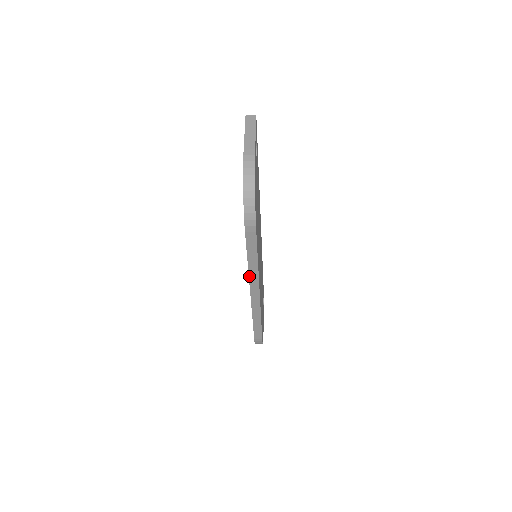
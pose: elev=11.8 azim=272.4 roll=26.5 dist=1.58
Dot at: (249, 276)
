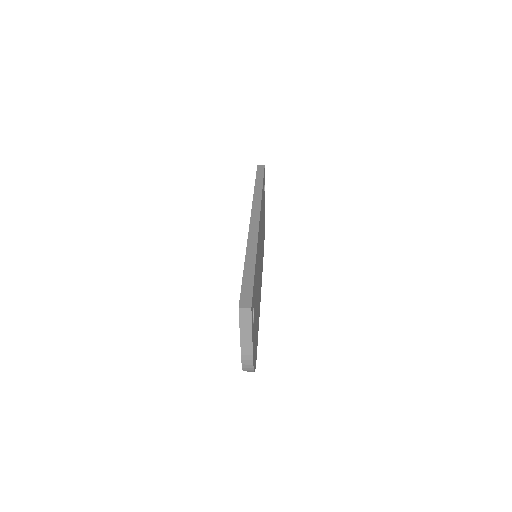
Dot at: occluded
